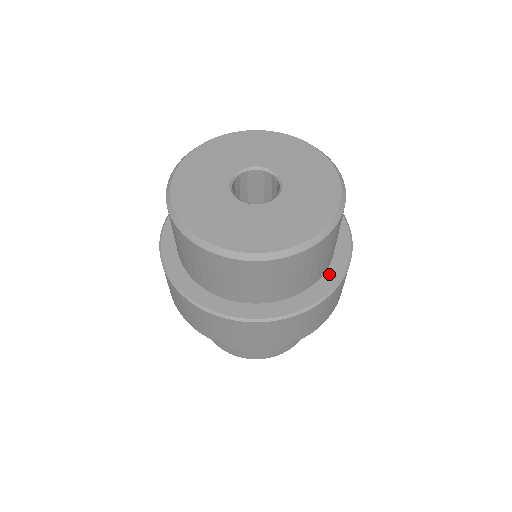
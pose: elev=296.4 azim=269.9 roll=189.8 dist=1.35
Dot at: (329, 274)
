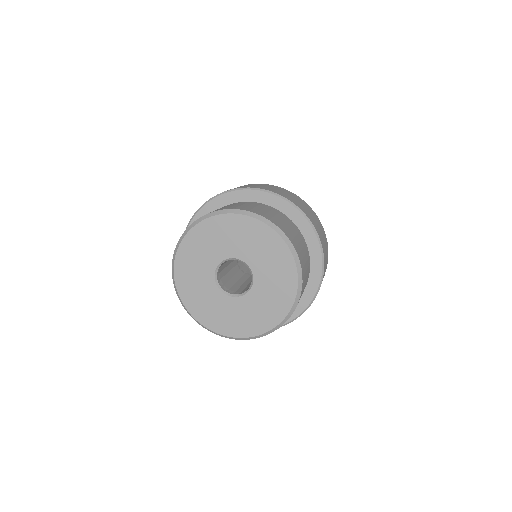
Dot at: occluded
